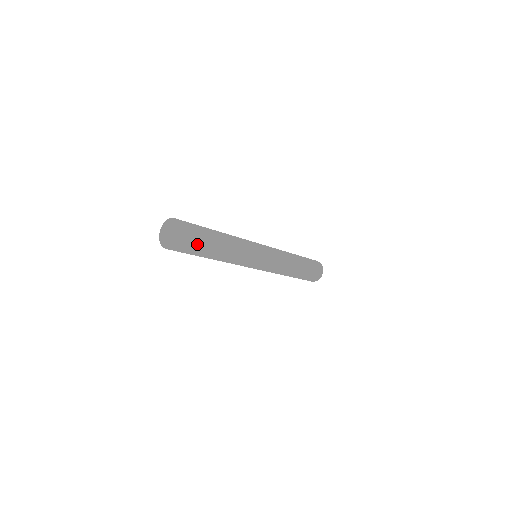
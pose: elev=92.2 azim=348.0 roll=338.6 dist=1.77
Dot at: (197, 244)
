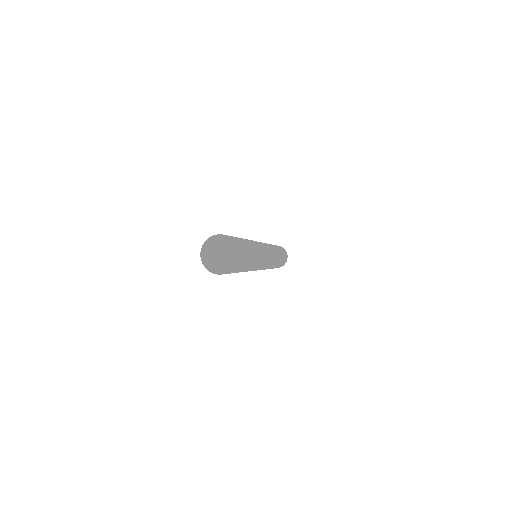
Dot at: (245, 260)
